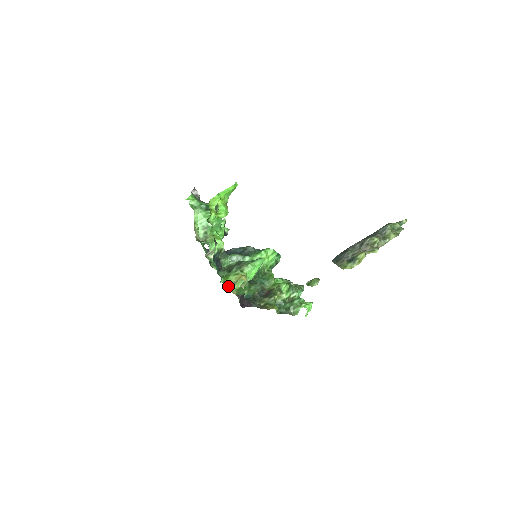
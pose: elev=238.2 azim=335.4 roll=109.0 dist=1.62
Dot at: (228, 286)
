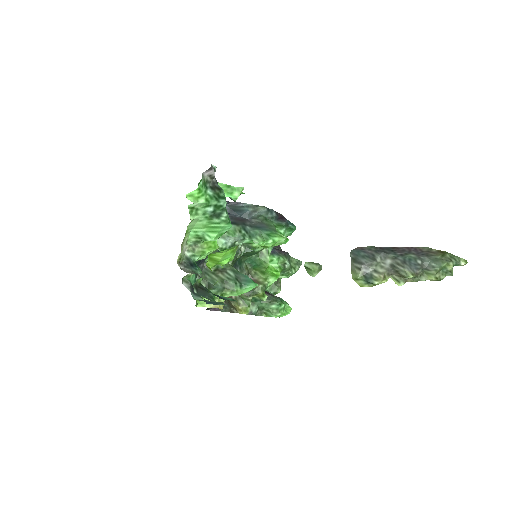
Dot at: occluded
